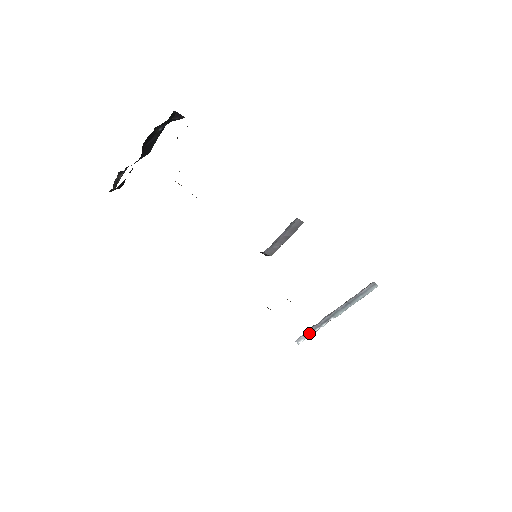
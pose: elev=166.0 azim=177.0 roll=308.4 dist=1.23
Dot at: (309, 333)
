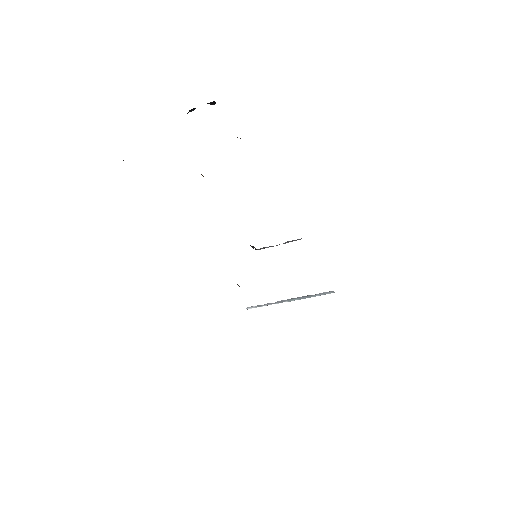
Dot at: (261, 305)
